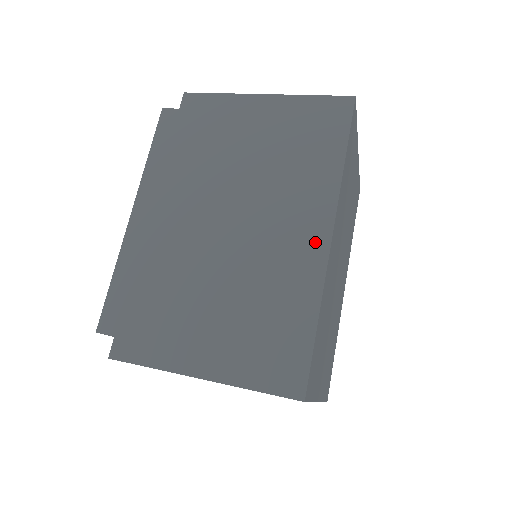
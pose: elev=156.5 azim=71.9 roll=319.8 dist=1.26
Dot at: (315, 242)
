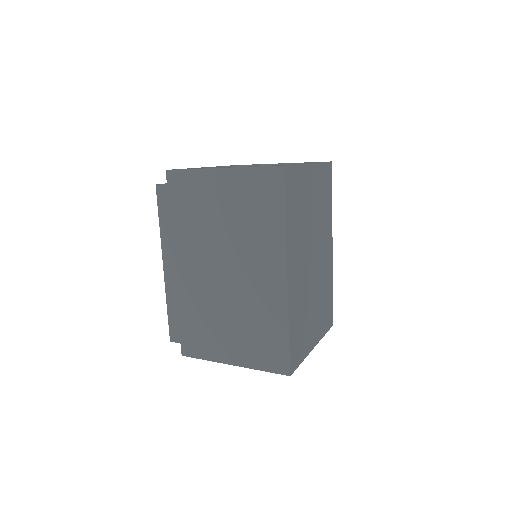
Dot at: (278, 282)
